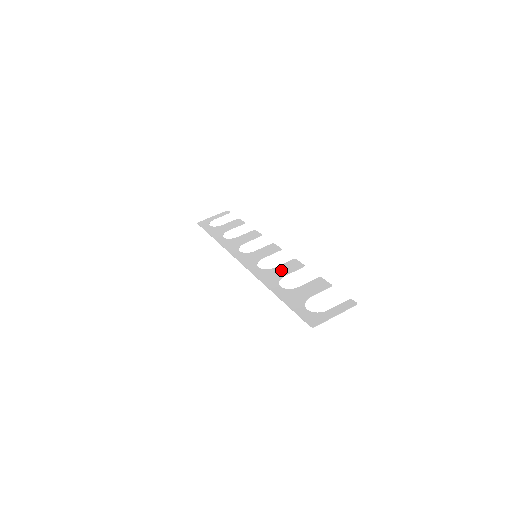
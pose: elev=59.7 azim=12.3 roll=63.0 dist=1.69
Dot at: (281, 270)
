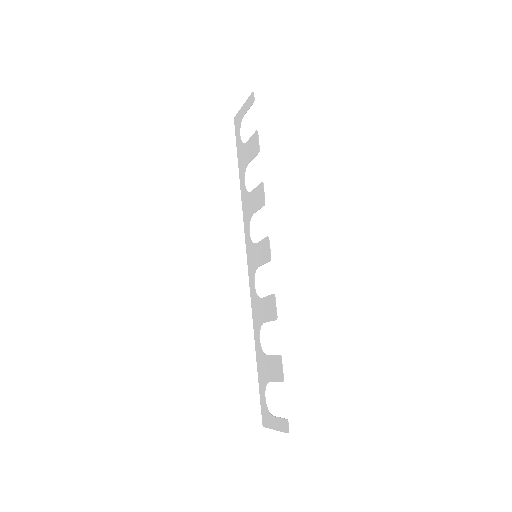
Dot at: (263, 309)
